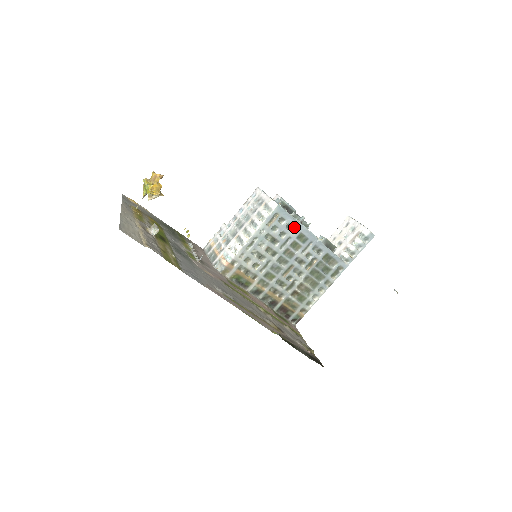
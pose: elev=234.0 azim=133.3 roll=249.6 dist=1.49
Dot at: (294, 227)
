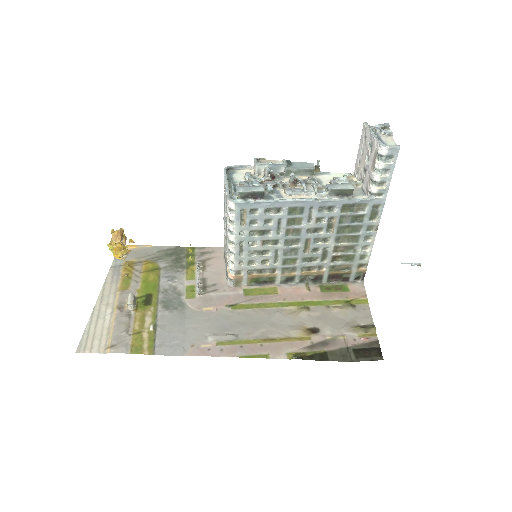
Dot at: (275, 208)
